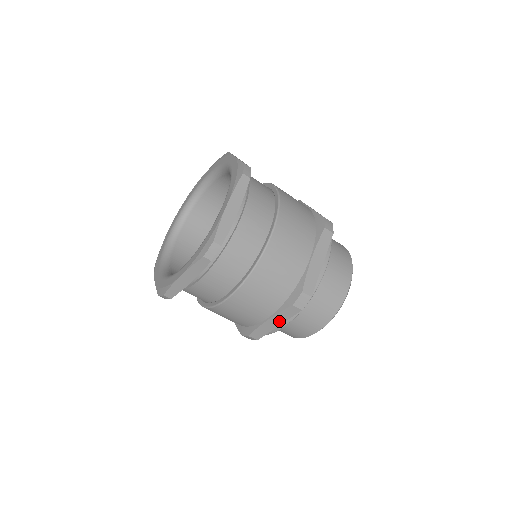
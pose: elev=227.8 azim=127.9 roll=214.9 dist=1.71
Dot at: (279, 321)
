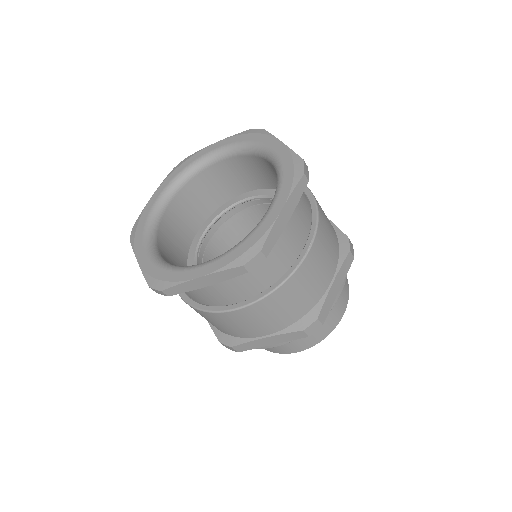
Dot at: occluded
